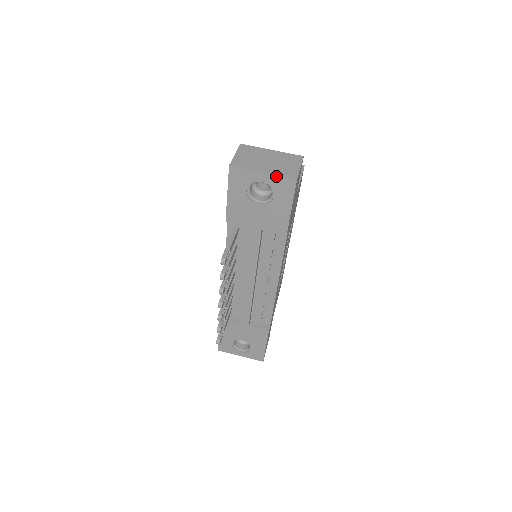
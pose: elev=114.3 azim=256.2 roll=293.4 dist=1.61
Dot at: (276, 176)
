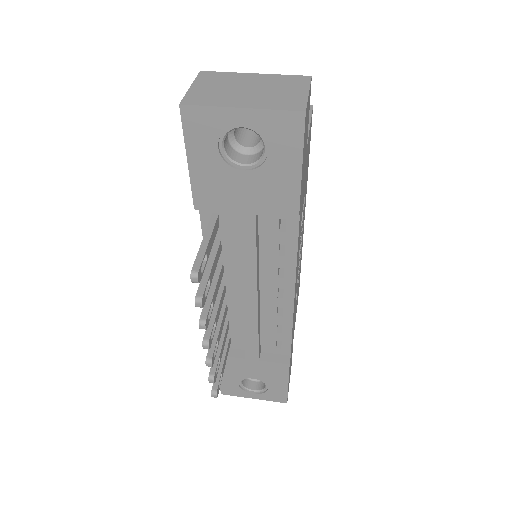
Dot at: (266, 111)
